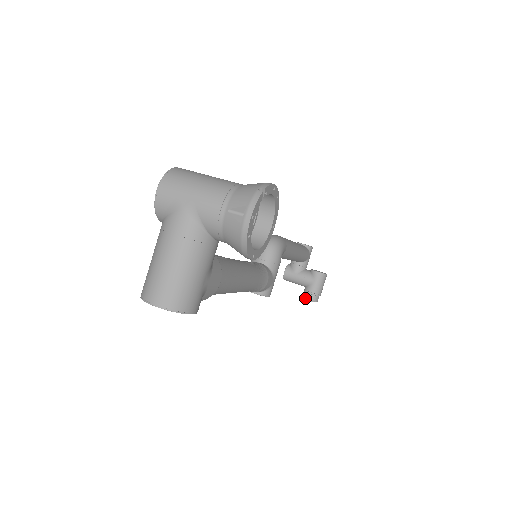
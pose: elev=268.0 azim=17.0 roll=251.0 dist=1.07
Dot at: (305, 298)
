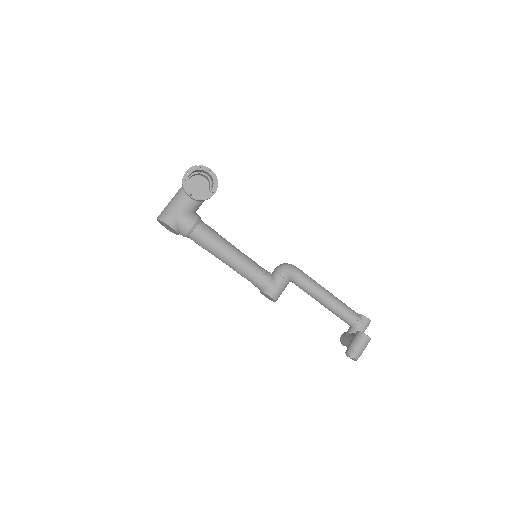
Dot at: (345, 353)
